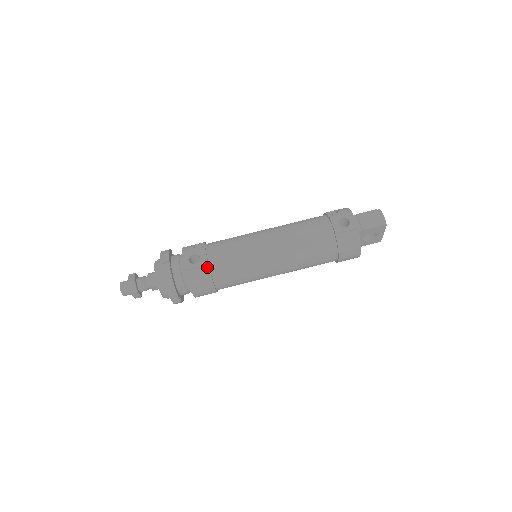
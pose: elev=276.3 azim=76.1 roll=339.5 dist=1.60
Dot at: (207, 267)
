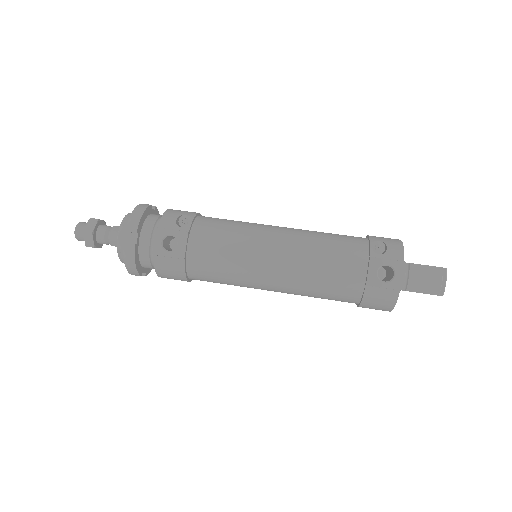
Dot at: (182, 260)
